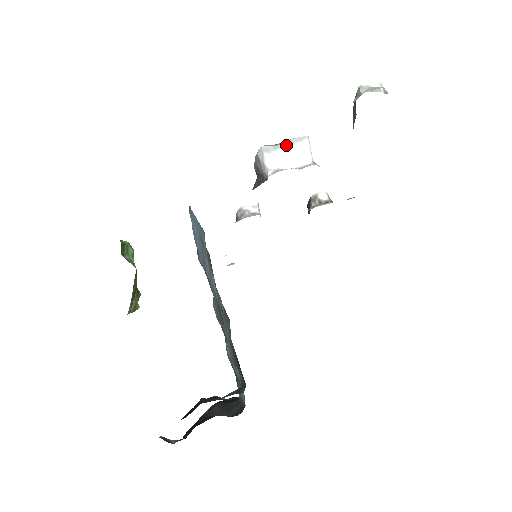
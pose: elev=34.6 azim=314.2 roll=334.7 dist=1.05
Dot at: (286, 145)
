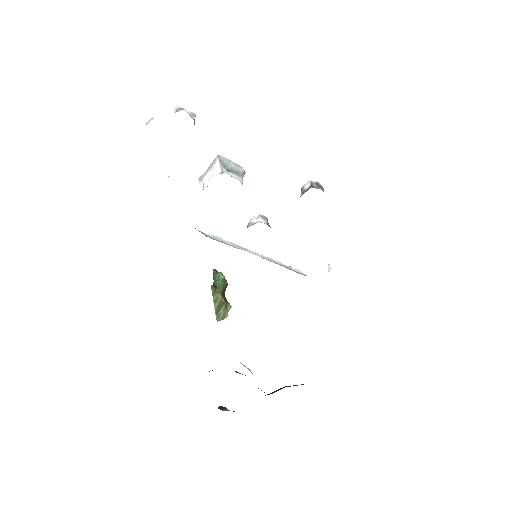
Dot at: (208, 170)
